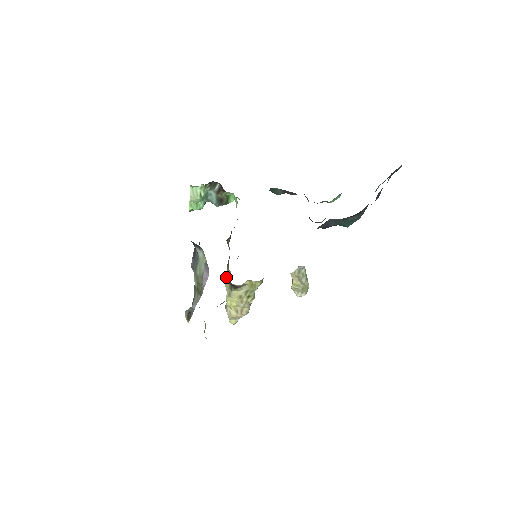
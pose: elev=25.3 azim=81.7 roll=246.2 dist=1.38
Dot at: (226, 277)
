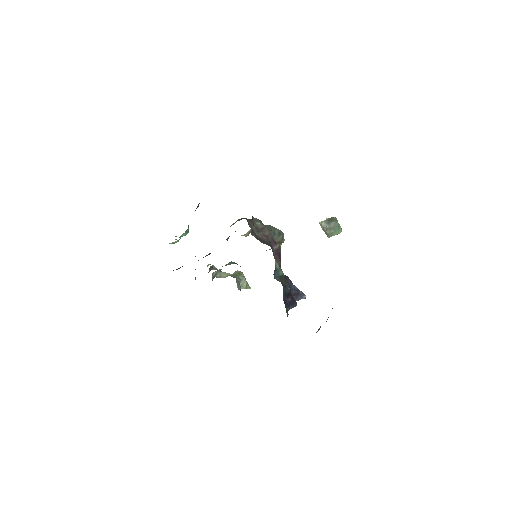
Dot at: occluded
